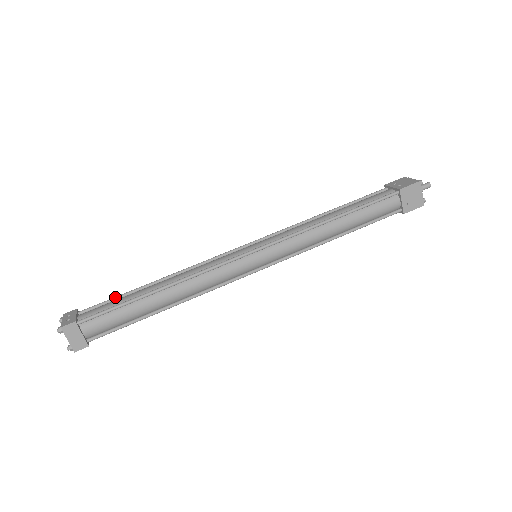
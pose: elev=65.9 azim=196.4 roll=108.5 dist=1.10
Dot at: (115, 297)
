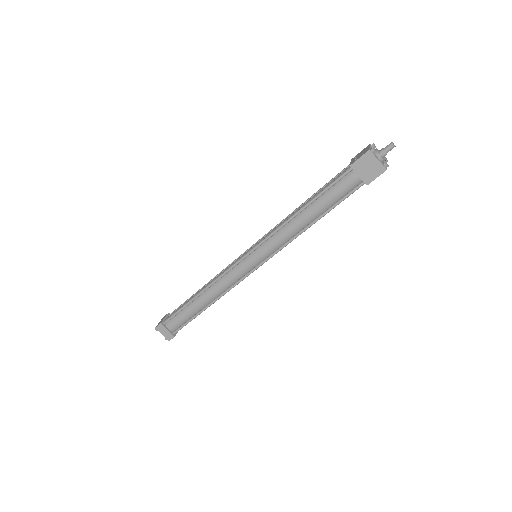
Dot at: (184, 302)
